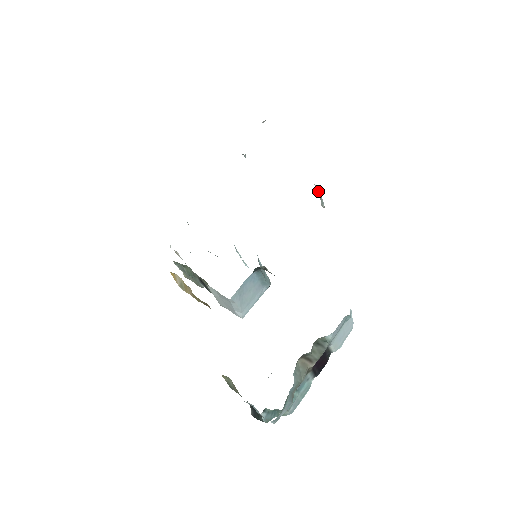
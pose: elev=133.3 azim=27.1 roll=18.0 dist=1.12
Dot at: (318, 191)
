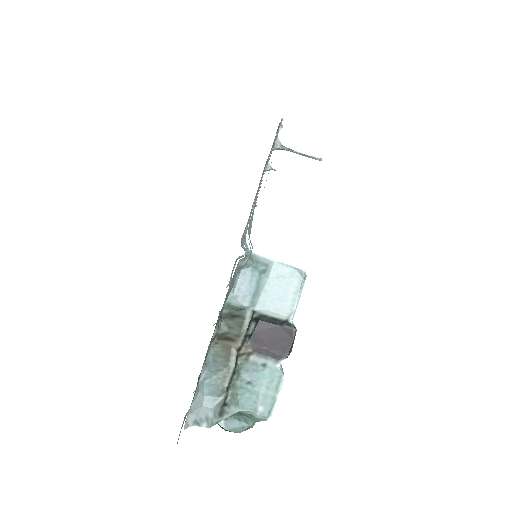
Dot at: occluded
